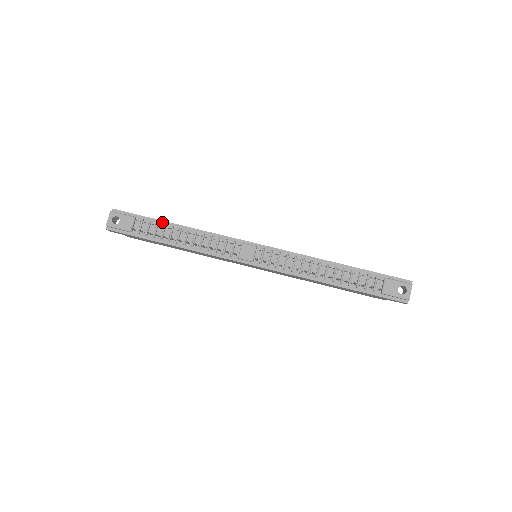
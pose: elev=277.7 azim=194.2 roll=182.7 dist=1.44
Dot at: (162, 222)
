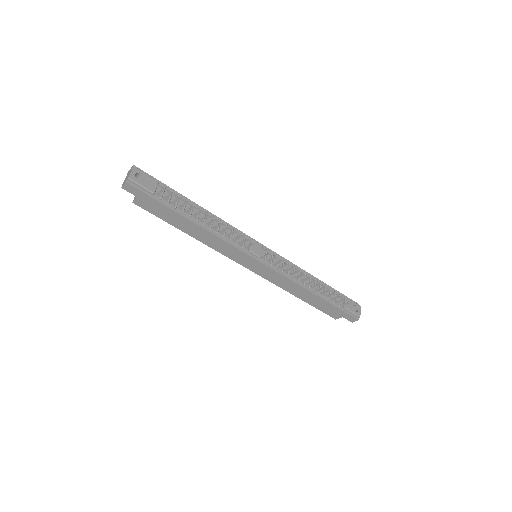
Dot at: (183, 197)
